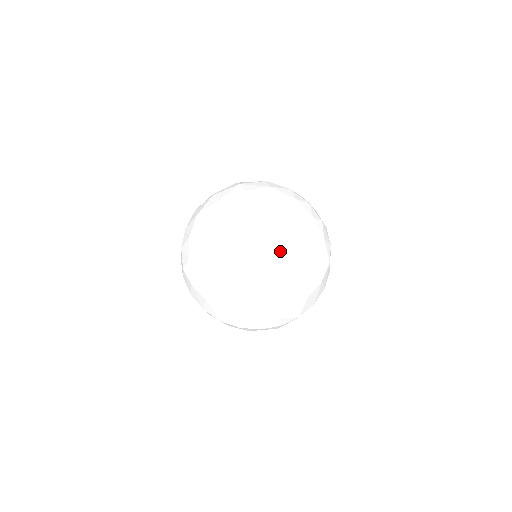
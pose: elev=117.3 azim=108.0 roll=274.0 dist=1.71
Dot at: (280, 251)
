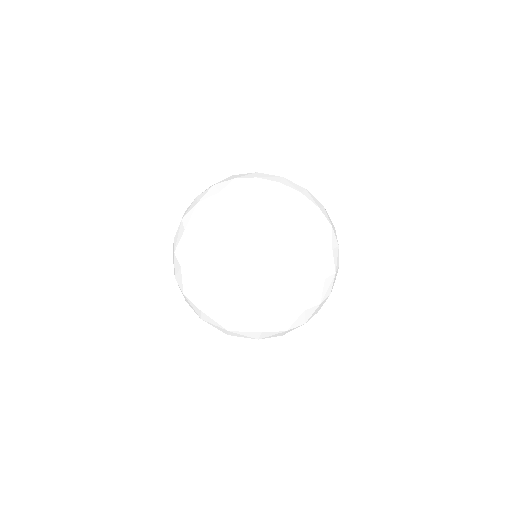
Dot at: (283, 209)
